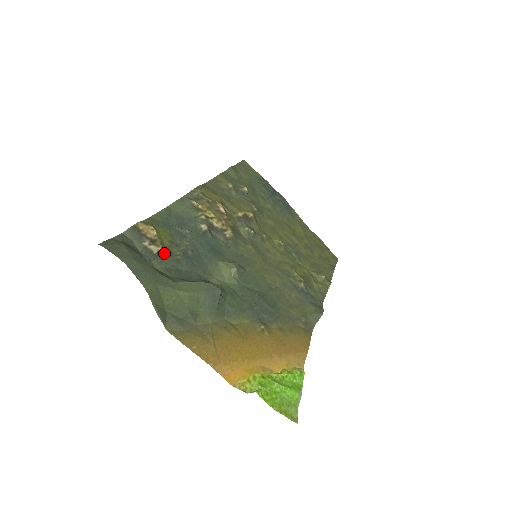
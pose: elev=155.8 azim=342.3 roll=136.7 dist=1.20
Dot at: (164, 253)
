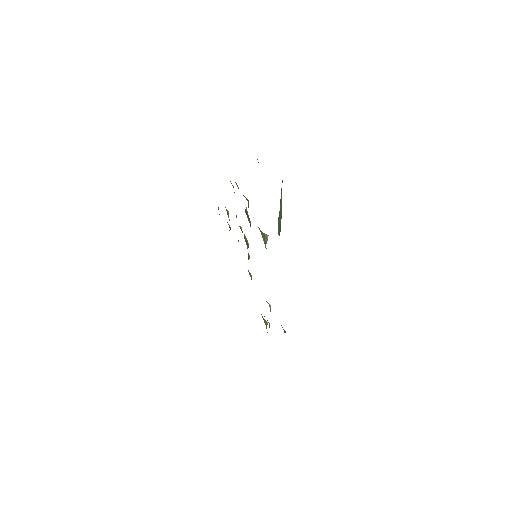
Dot at: occluded
